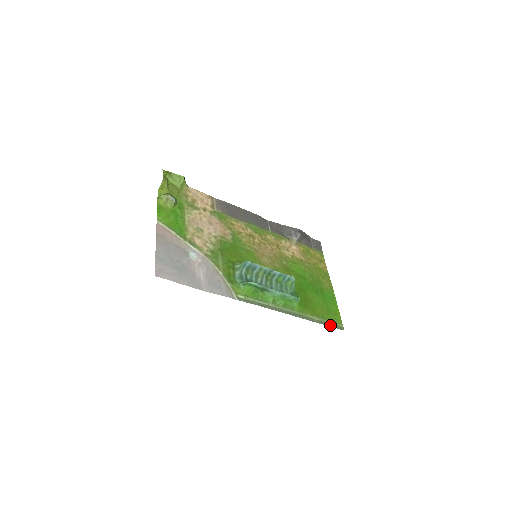
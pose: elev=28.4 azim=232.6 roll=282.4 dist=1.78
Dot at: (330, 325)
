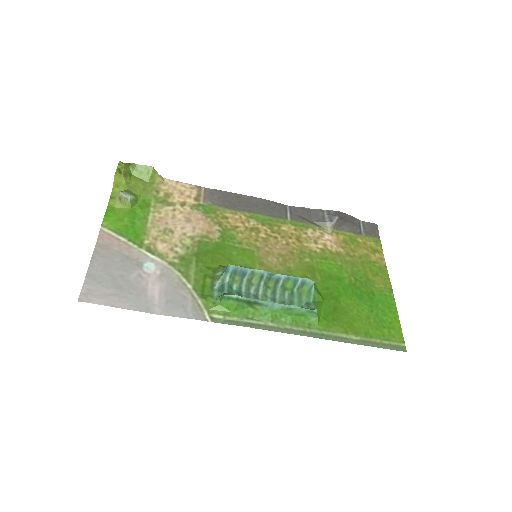
Dot at: (379, 345)
